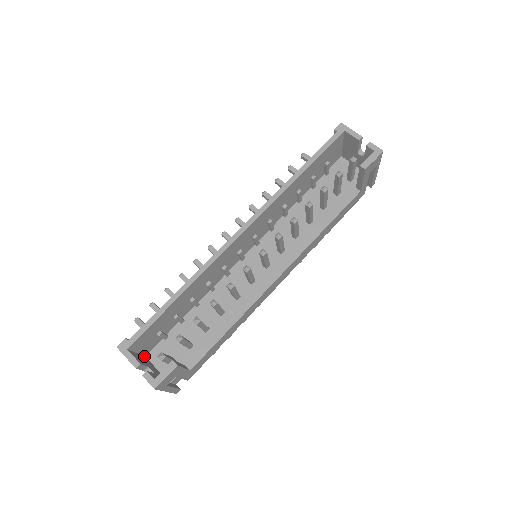
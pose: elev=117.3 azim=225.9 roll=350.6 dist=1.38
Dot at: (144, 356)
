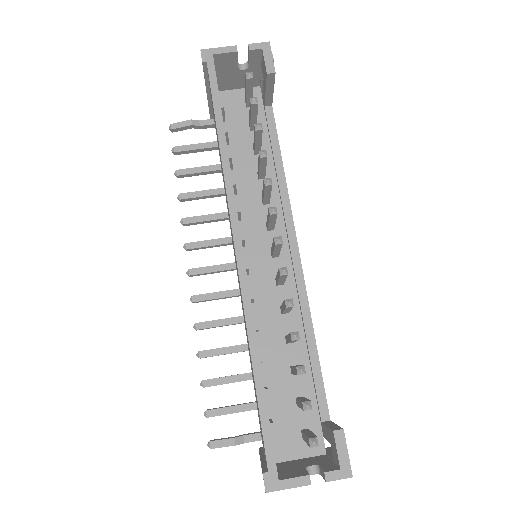
Dot at: occluded
